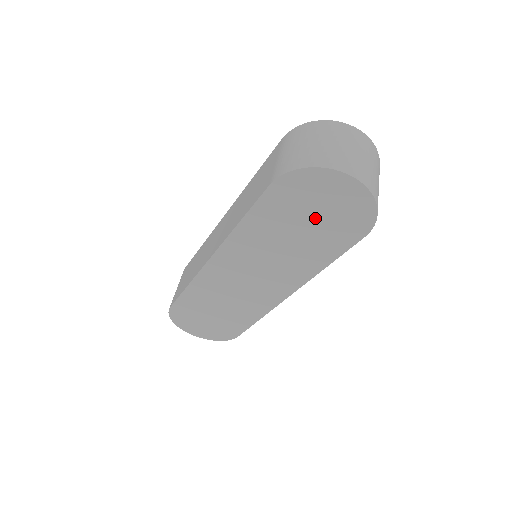
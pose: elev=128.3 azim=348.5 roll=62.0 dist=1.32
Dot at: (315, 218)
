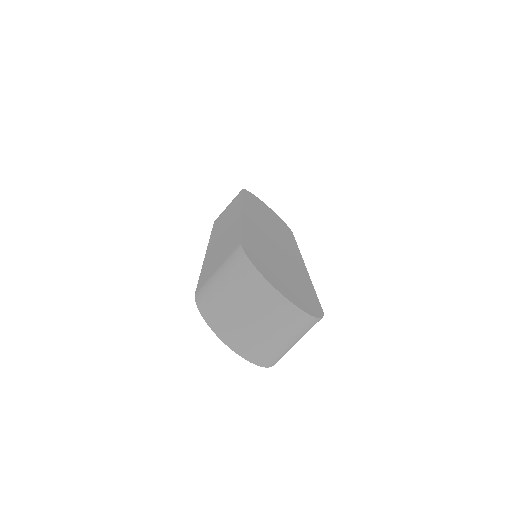
Dot at: occluded
